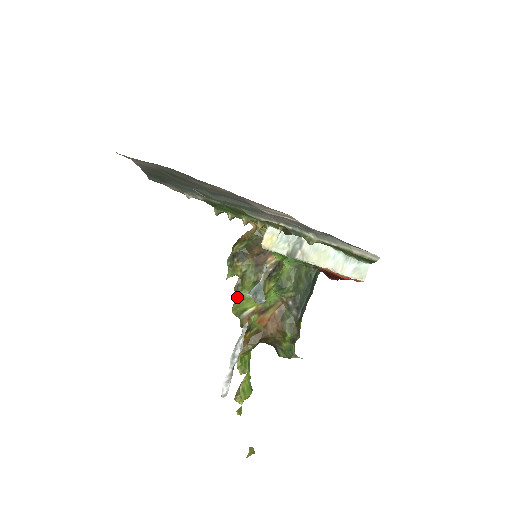
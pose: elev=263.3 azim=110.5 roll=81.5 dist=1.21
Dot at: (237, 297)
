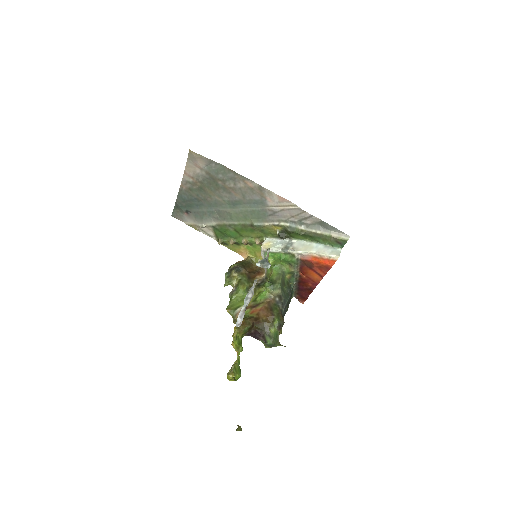
Dot at: (231, 300)
